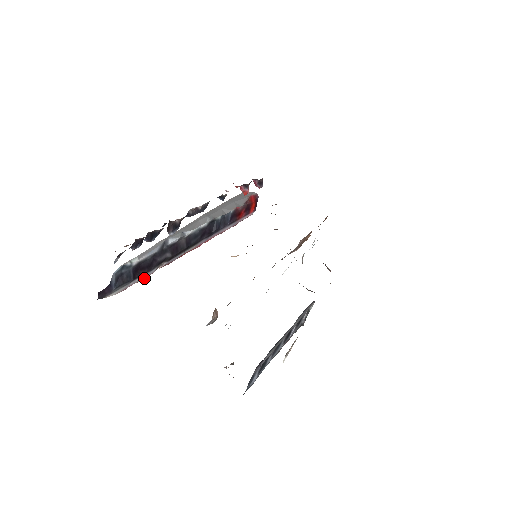
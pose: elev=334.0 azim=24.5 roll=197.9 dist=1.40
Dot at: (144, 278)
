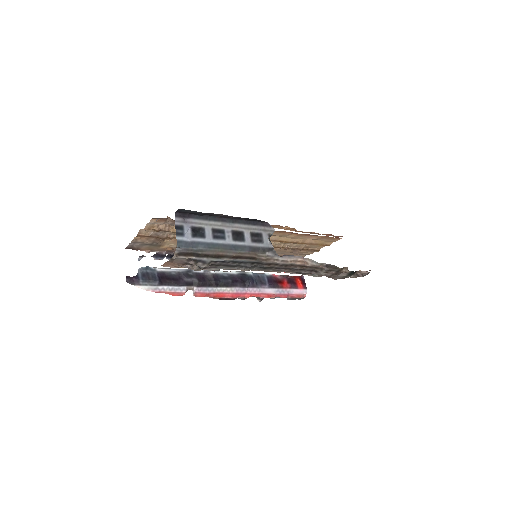
Dot at: (175, 293)
